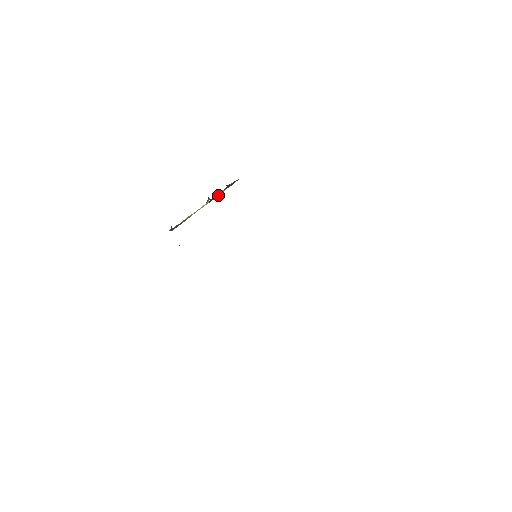
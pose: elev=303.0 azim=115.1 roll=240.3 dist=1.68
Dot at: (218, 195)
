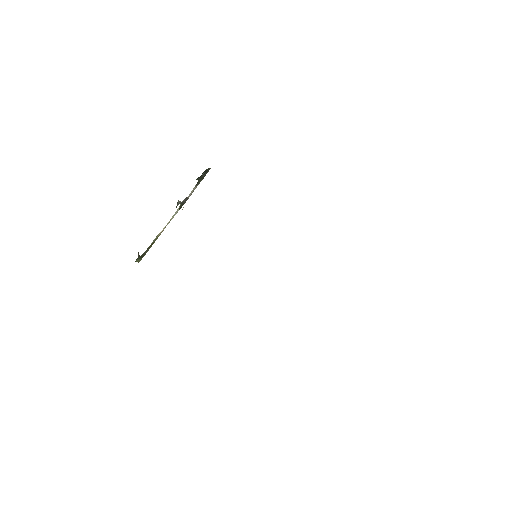
Dot at: (188, 197)
